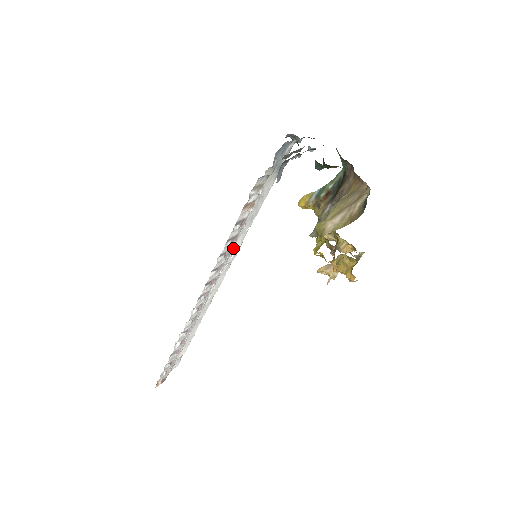
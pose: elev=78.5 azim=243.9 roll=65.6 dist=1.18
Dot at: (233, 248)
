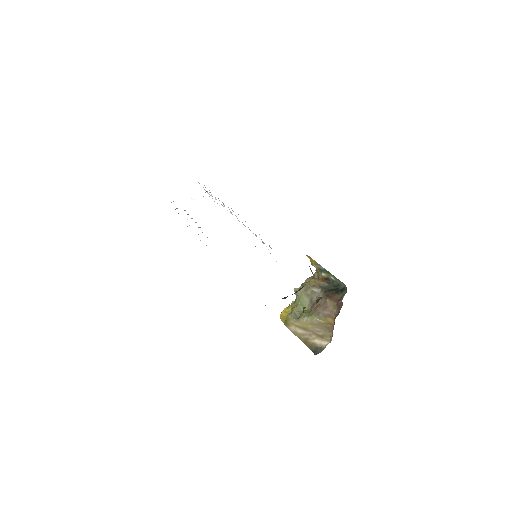
Dot at: occluded
